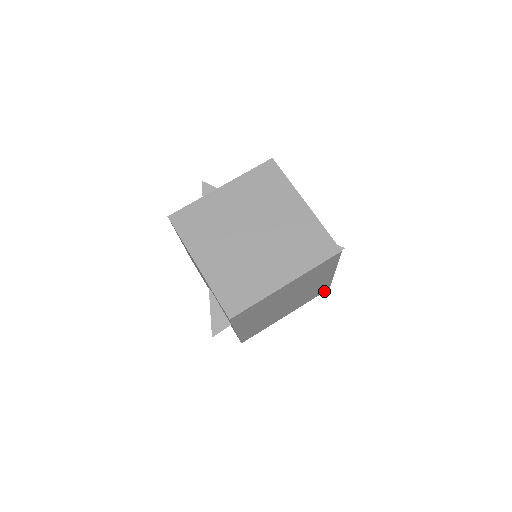
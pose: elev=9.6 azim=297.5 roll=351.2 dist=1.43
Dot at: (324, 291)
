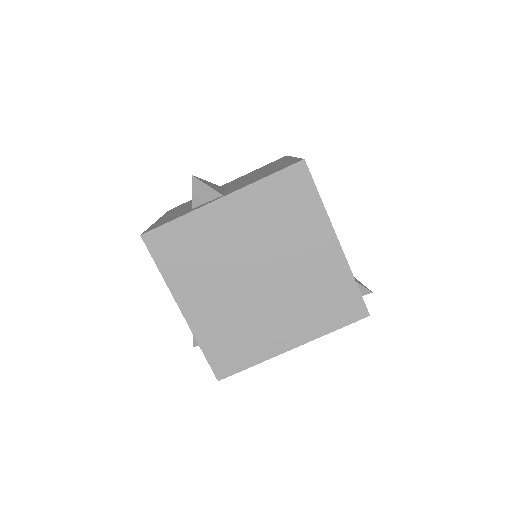
Dot at: occluded
